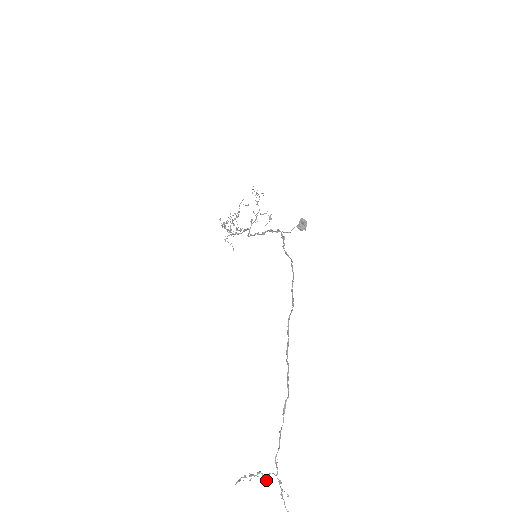
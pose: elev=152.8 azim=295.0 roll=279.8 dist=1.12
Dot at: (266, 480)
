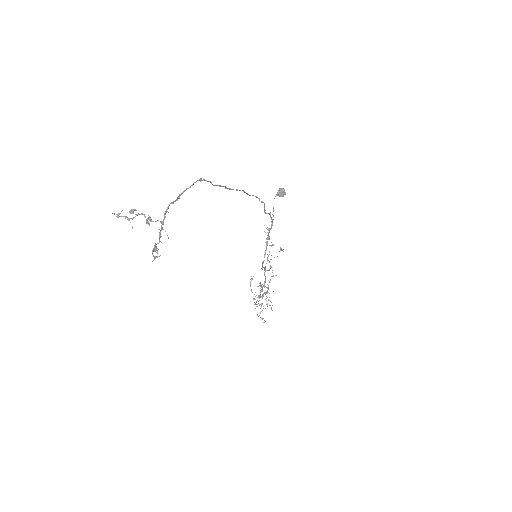
Dot at: (149, 223)
